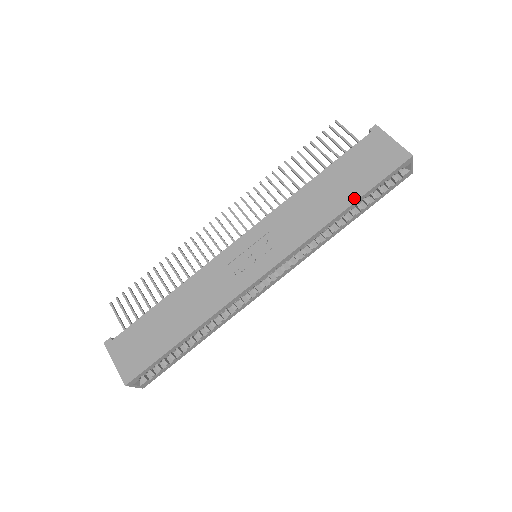
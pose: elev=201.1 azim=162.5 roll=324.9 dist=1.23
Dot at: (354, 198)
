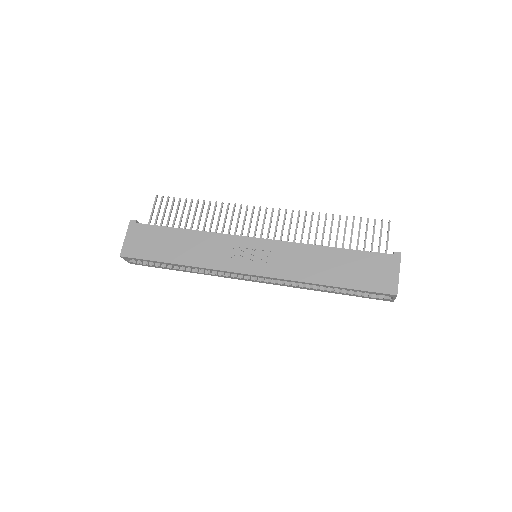
Dot at: (338, 284)
